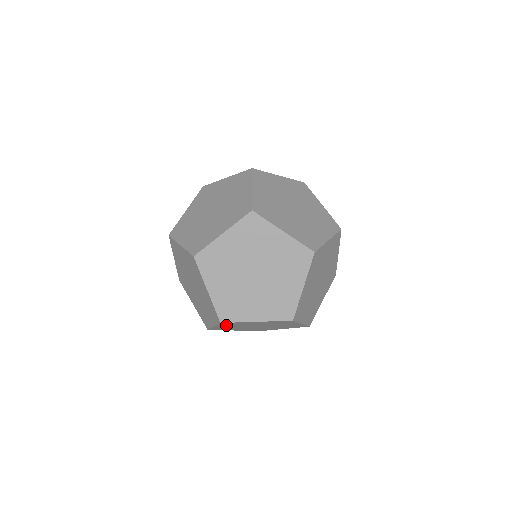
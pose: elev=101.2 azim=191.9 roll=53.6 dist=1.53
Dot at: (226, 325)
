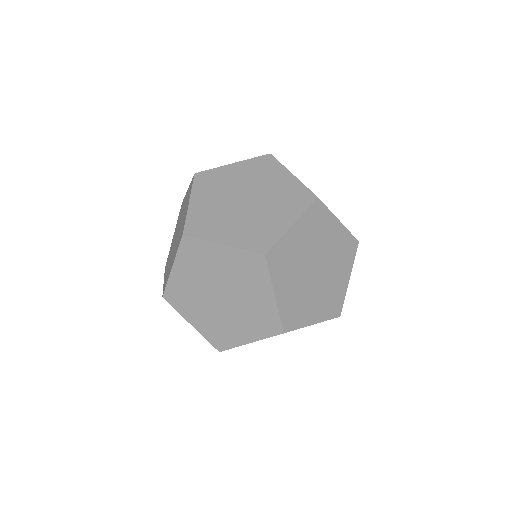
Dot at: occluded
